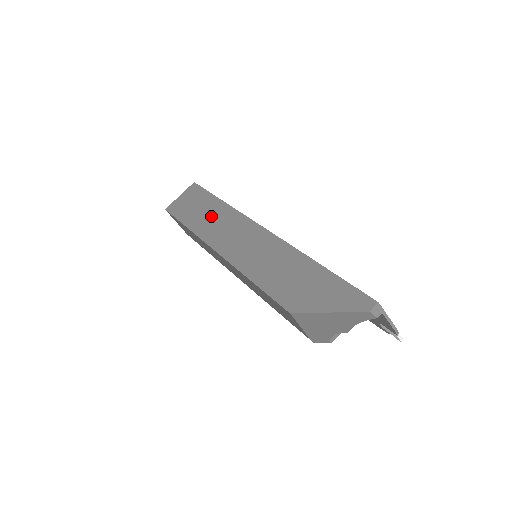
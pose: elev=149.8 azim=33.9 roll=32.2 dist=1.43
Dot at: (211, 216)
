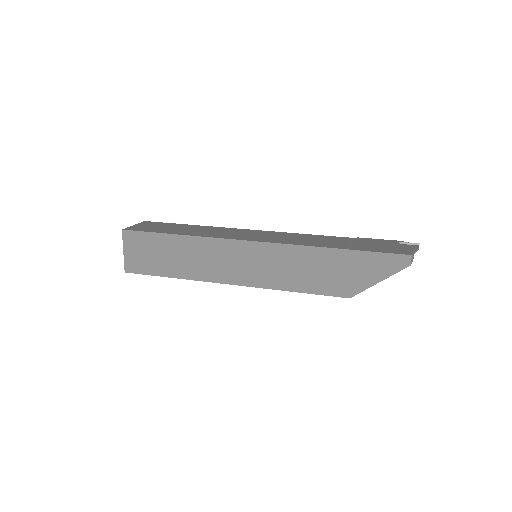
Dot at: (187, 256)
